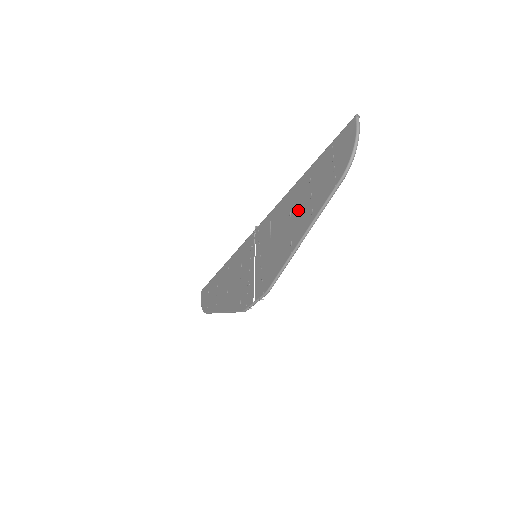
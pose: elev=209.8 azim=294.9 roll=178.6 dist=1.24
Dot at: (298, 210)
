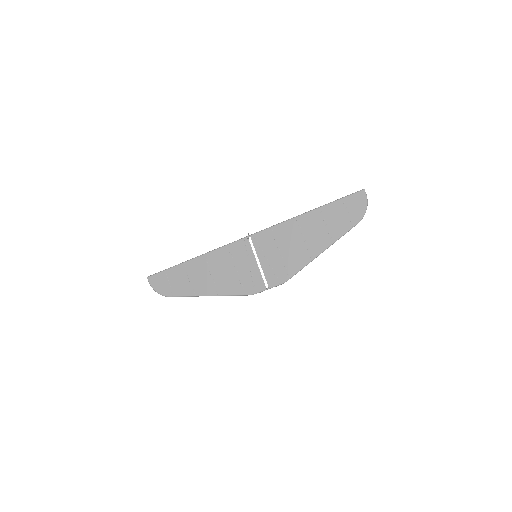
Dot at: (313, 233)
